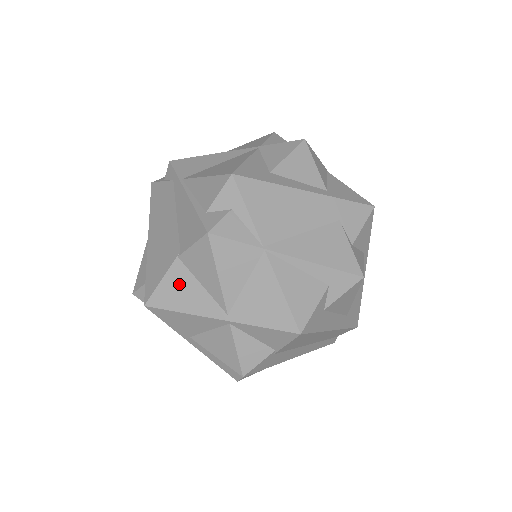
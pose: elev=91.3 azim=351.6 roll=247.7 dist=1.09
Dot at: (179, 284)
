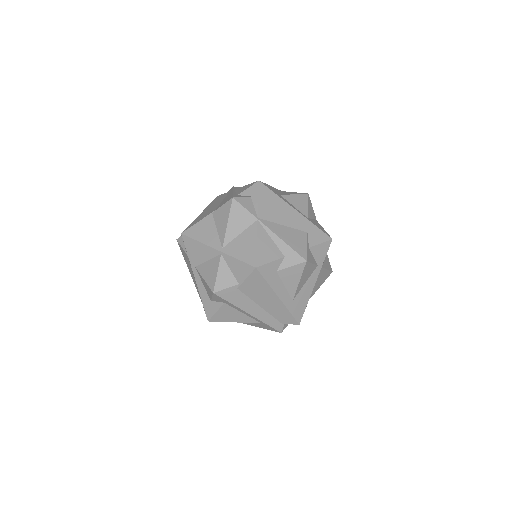
Dot at: (205, 226)
